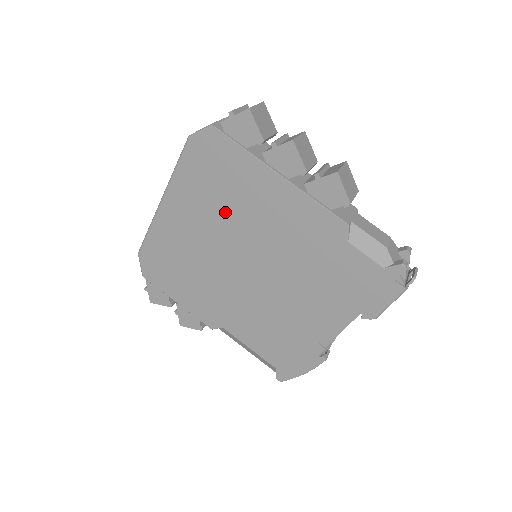
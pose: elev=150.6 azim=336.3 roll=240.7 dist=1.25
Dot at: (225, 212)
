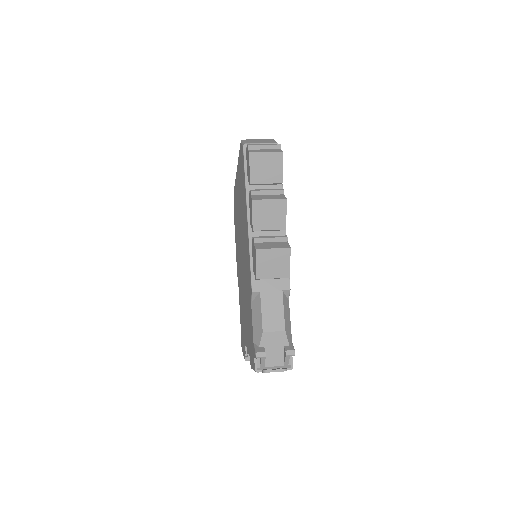
Dot at: (241, 210)
